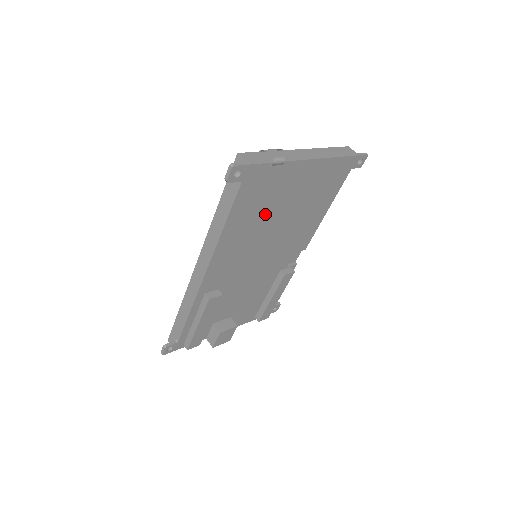
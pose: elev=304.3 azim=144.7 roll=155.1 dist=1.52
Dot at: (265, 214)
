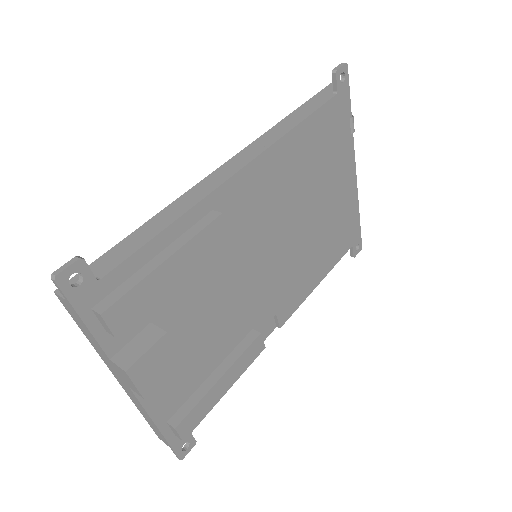
Dot at: (313, 178)
